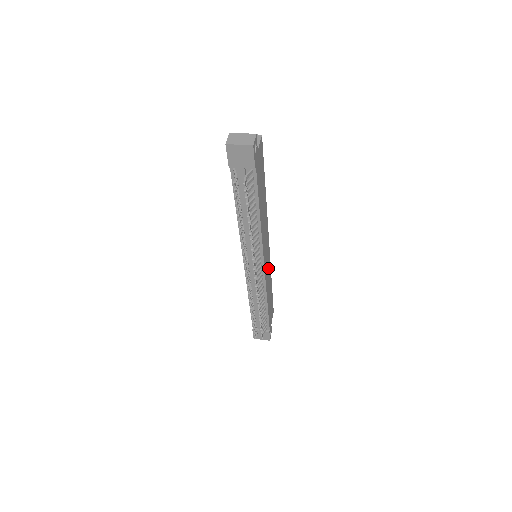
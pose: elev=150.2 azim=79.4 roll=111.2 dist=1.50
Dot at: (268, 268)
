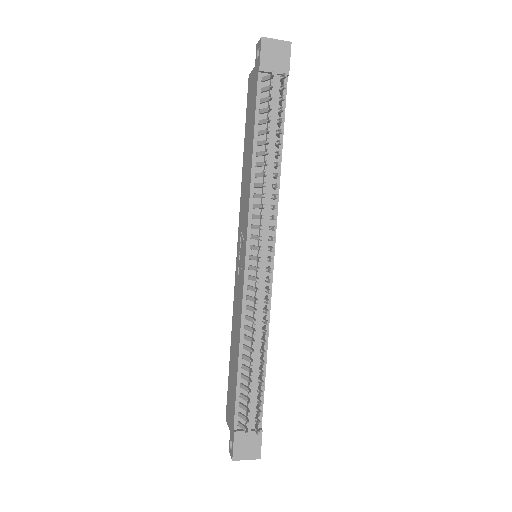
Dot at: occluded
